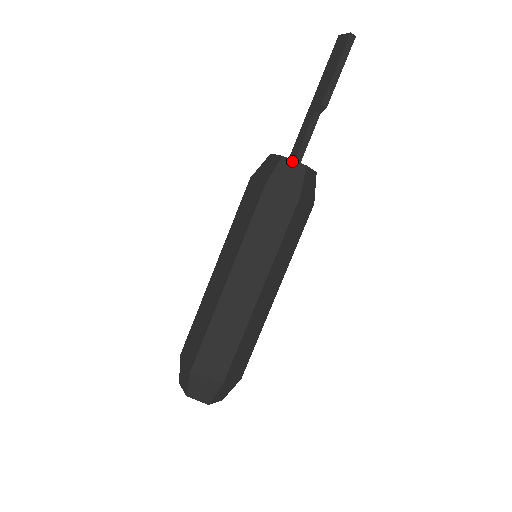
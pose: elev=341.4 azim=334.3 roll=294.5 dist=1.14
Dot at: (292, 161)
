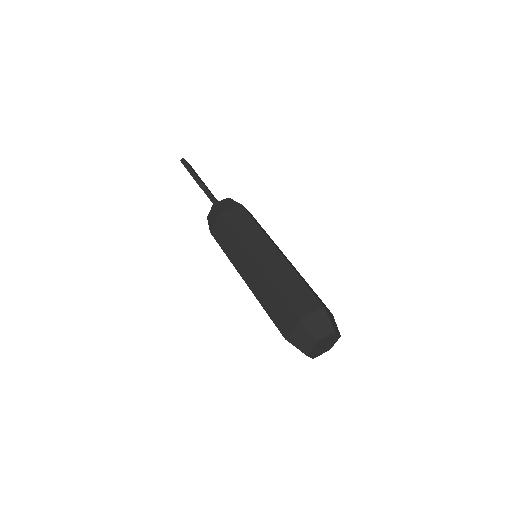
Dot at: (210, 212)
